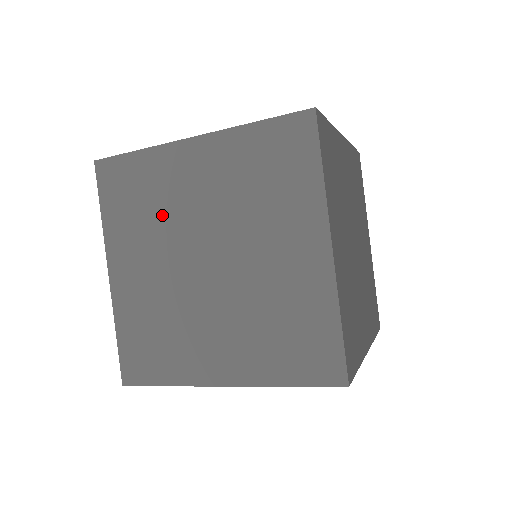
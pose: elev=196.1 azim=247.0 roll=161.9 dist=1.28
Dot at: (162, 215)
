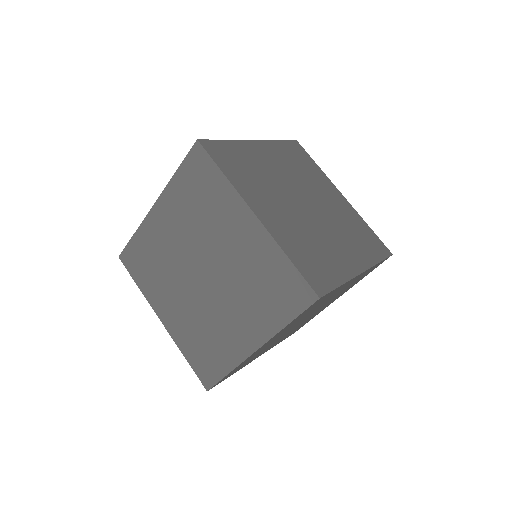
Dot at: (165, 264)
